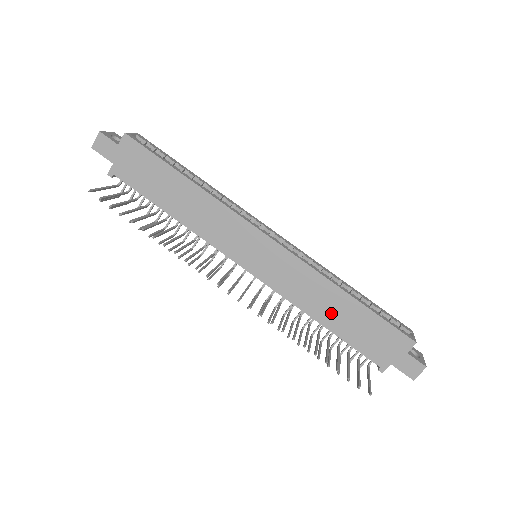
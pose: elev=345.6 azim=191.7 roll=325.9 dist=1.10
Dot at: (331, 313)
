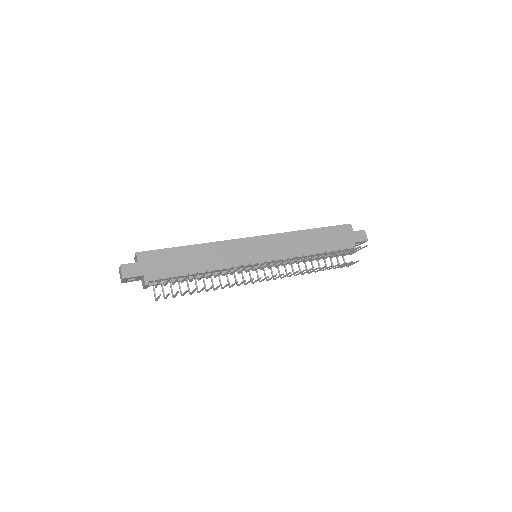
Dot at: (312, 245)
